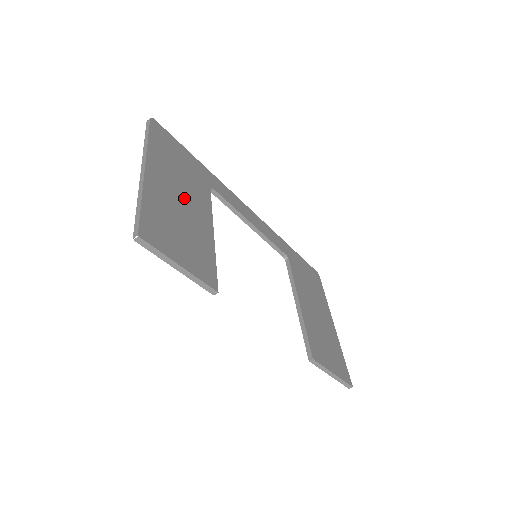
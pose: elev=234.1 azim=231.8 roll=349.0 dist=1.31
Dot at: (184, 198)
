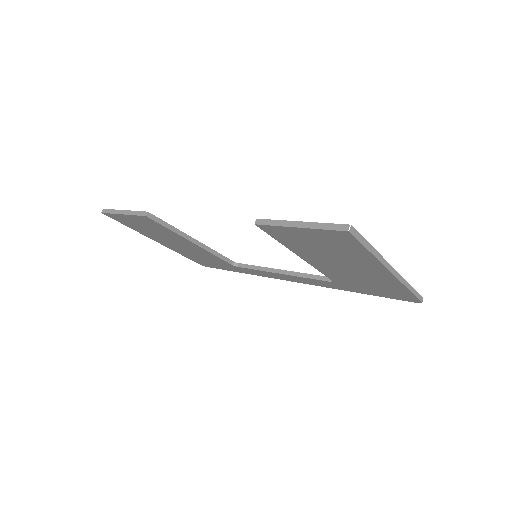
Dot at: occluded
